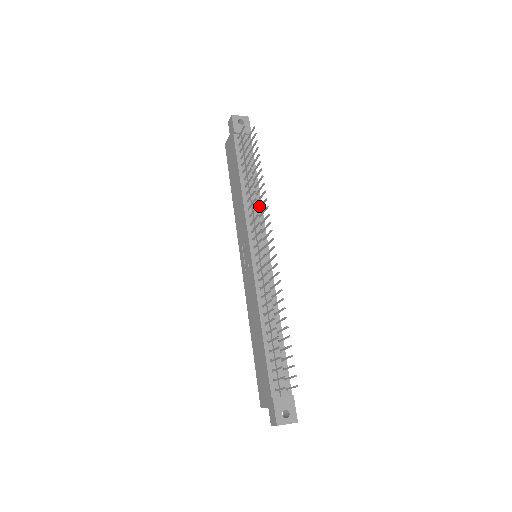
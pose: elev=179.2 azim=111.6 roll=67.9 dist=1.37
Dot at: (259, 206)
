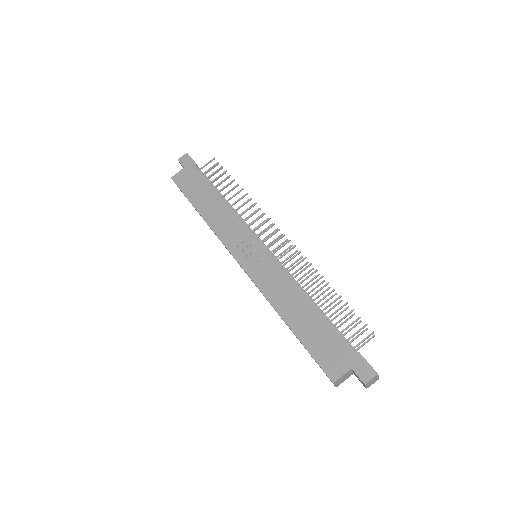
Dot at: occluded
